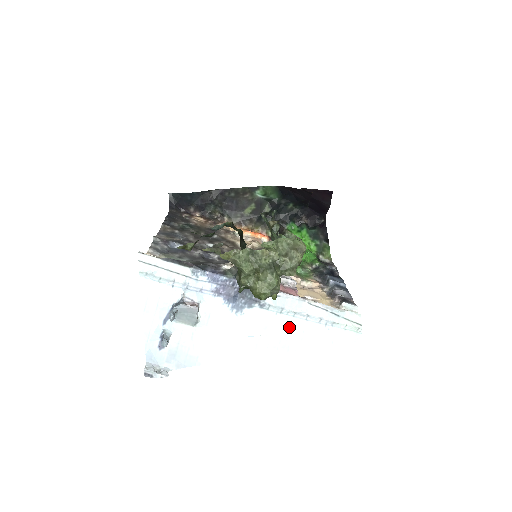
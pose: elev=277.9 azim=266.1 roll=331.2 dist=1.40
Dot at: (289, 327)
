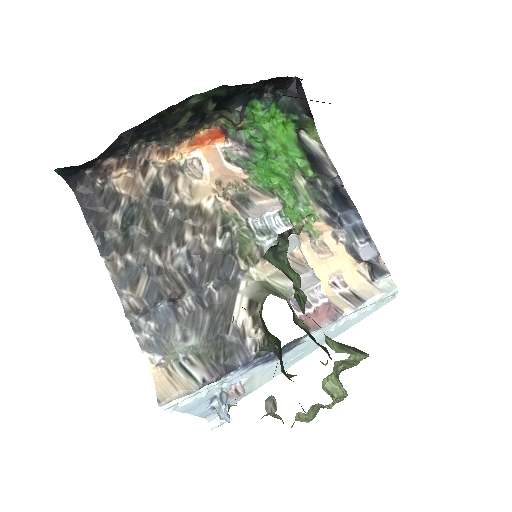
Dot at: (328, 334)
